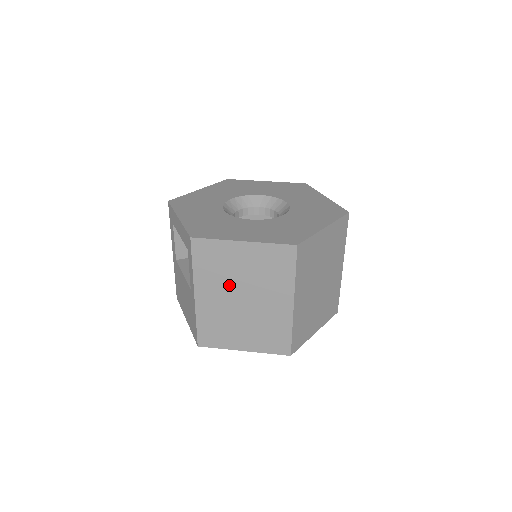
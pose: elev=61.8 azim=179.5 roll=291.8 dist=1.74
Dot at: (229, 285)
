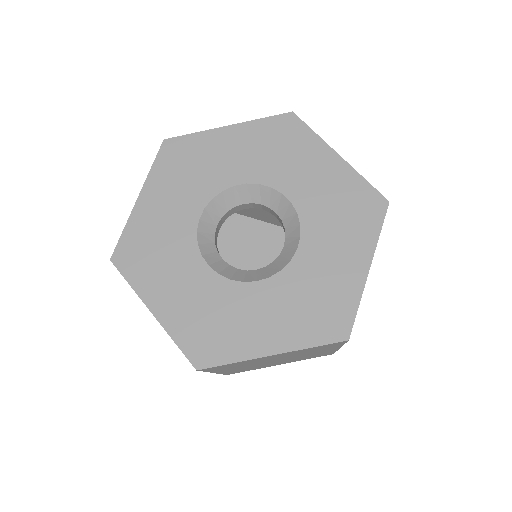
Dot at: occluded
